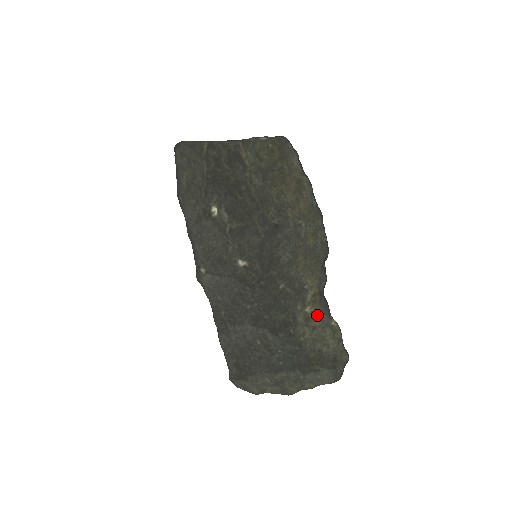
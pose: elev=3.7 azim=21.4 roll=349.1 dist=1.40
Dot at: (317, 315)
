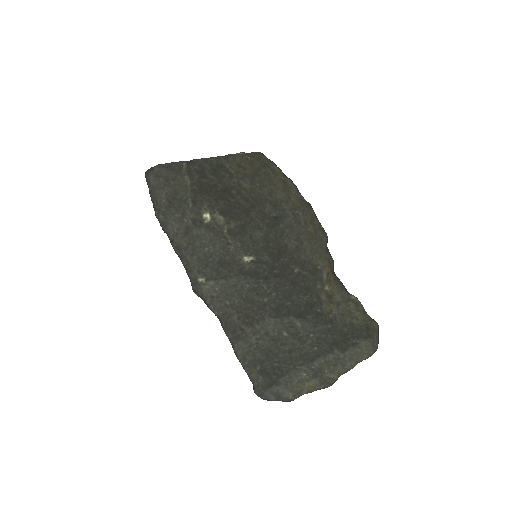
Dot at: (336, 292)
